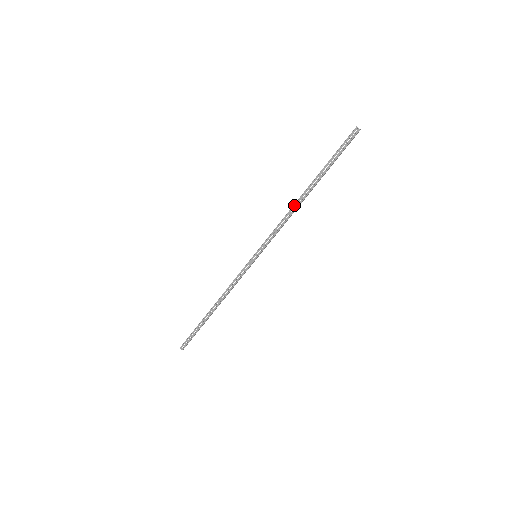
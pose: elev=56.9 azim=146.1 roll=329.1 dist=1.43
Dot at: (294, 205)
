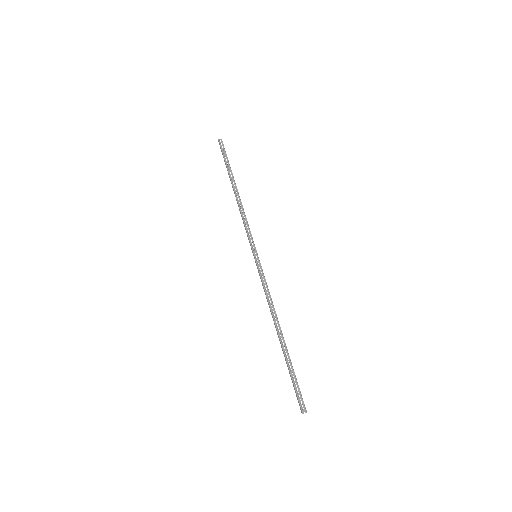
Dot at: (237, 202)
